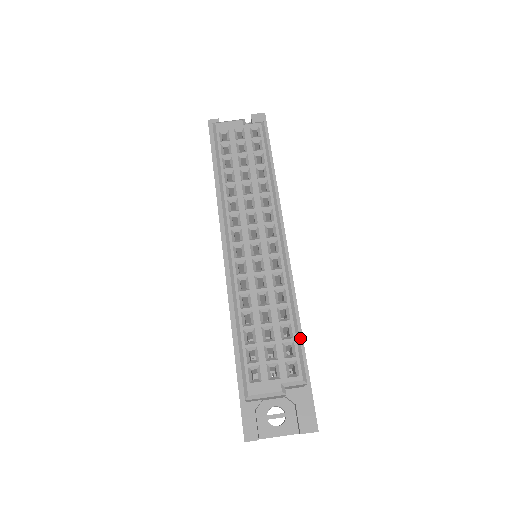
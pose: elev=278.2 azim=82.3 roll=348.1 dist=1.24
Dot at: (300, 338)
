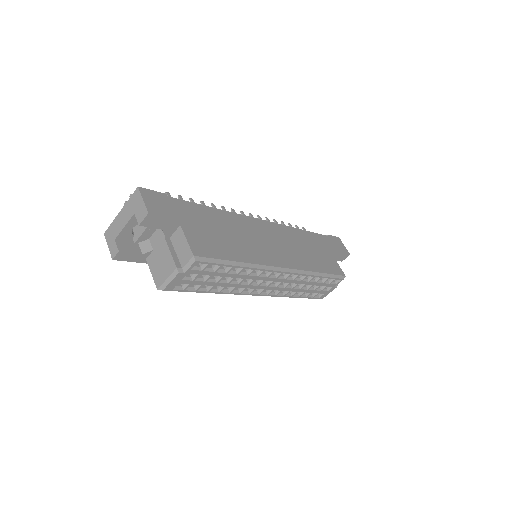
Dot at: (316, 249)
